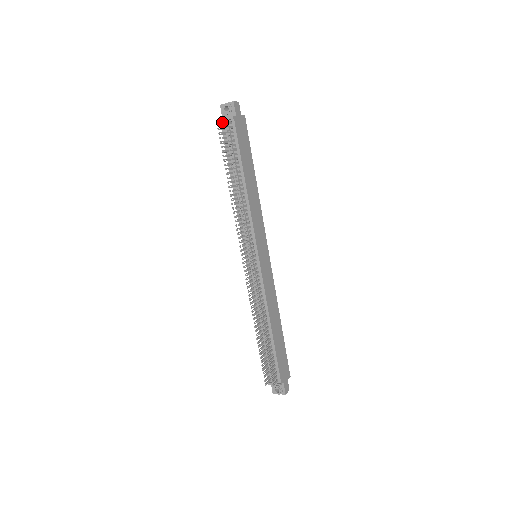
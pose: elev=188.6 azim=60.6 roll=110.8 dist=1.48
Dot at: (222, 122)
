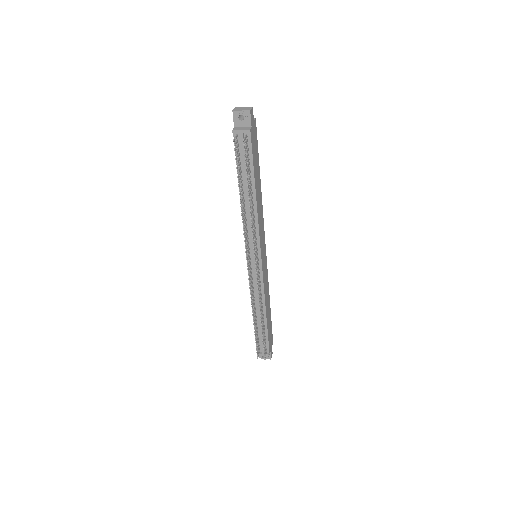
Dot at: (235, 132)
